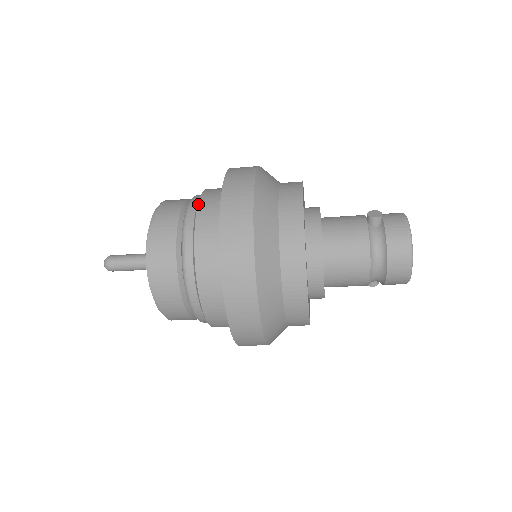
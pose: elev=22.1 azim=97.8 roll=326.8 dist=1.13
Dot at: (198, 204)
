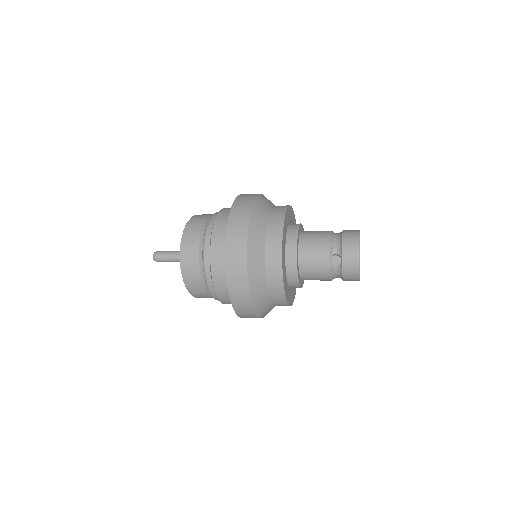
Dot at: (211, 275)
